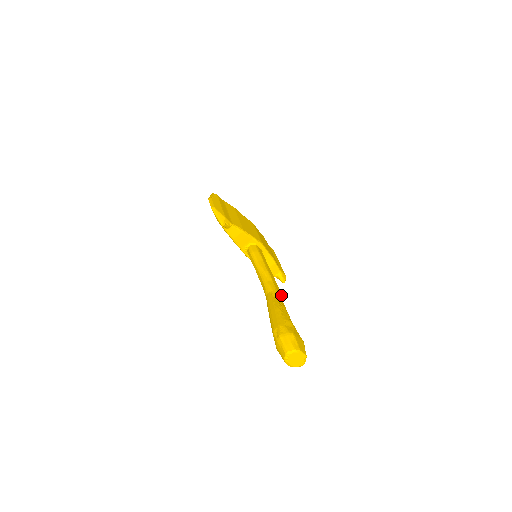
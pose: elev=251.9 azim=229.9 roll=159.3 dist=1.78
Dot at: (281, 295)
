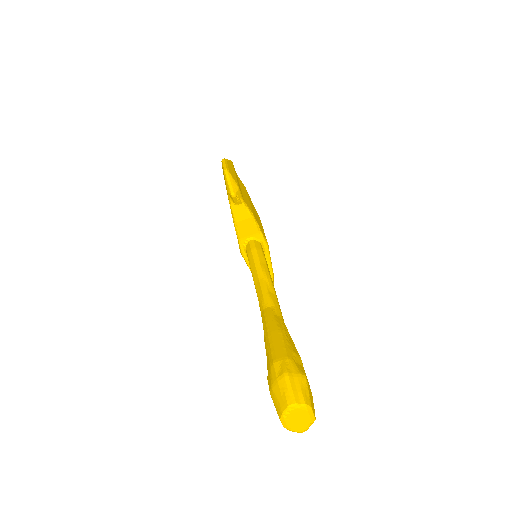
Dot at: occluded
